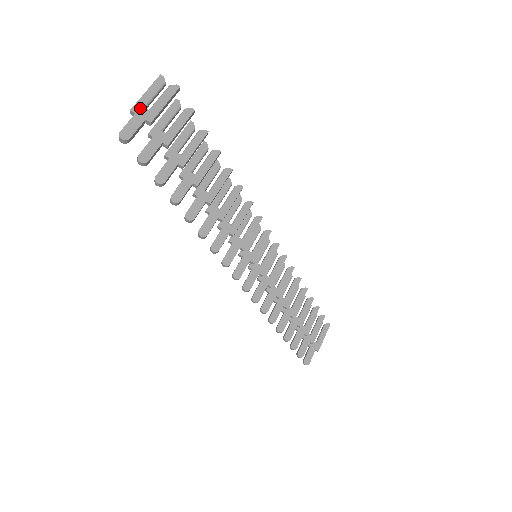
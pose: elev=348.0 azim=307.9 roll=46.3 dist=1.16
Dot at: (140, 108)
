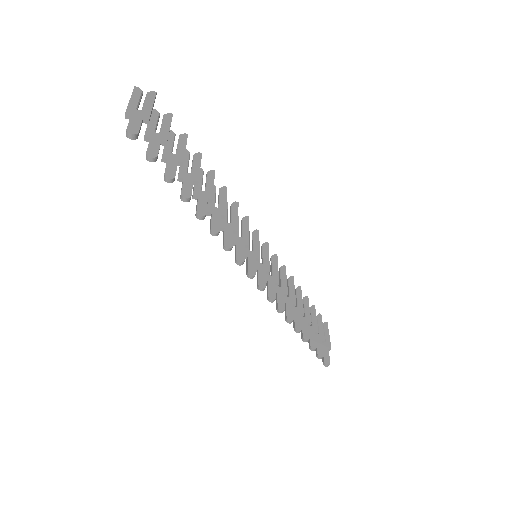
Dot at: (133, 110)
